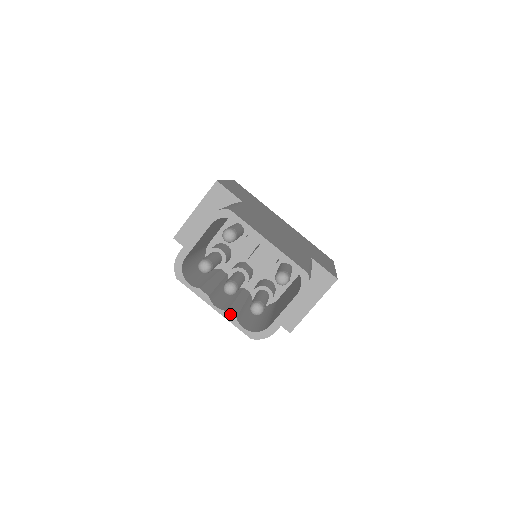
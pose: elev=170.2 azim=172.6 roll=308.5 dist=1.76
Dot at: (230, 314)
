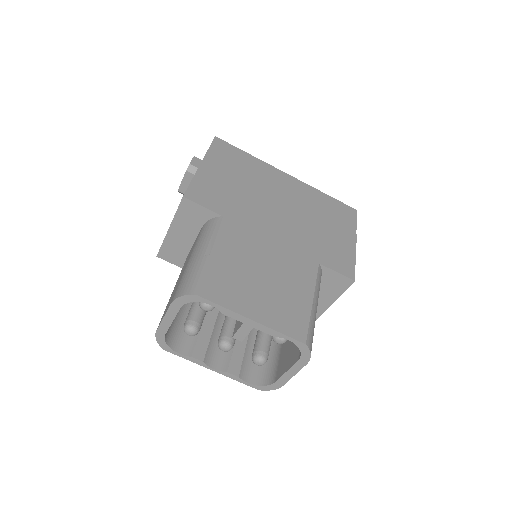
Dot at: (231, 374)
